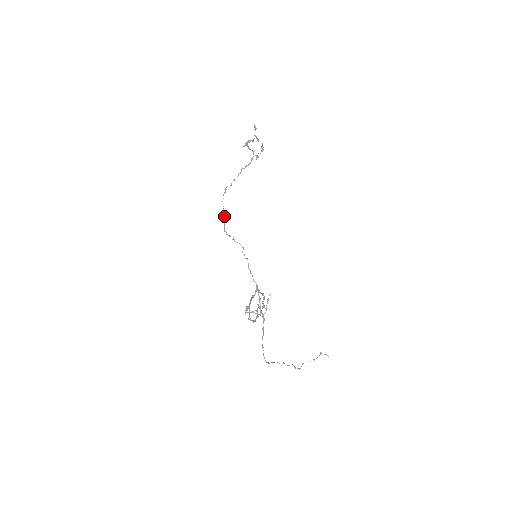
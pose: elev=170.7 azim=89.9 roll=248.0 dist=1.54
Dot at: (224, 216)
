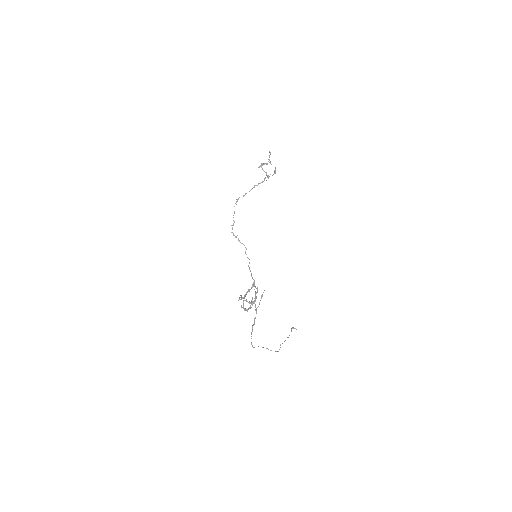
Dot at: (233, 220)
